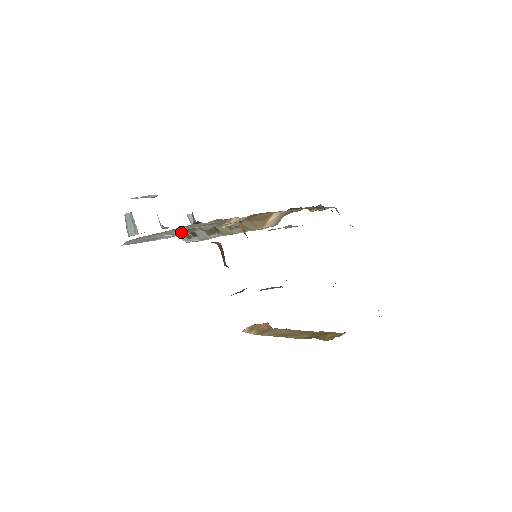
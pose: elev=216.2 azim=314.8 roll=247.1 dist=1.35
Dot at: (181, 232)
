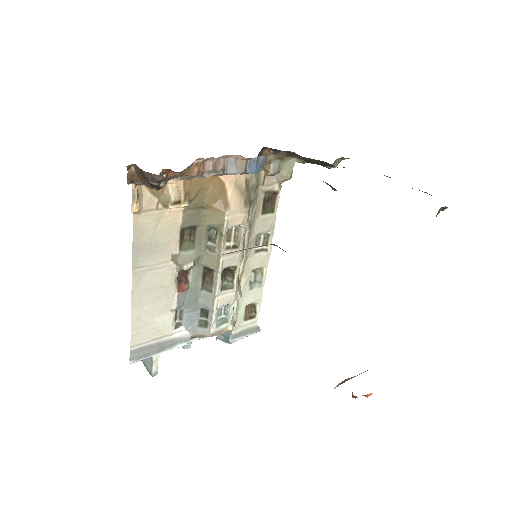
Dot at: (192, 321)
